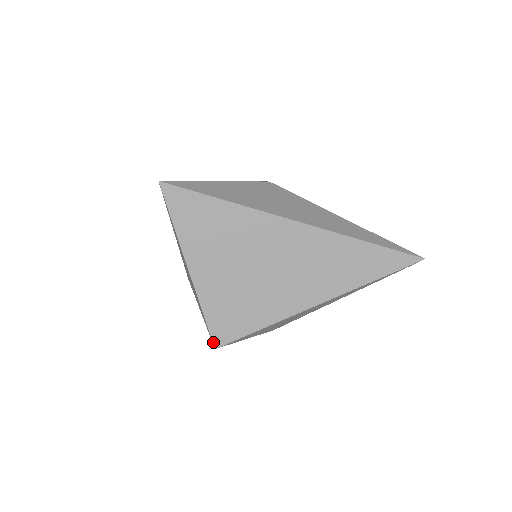
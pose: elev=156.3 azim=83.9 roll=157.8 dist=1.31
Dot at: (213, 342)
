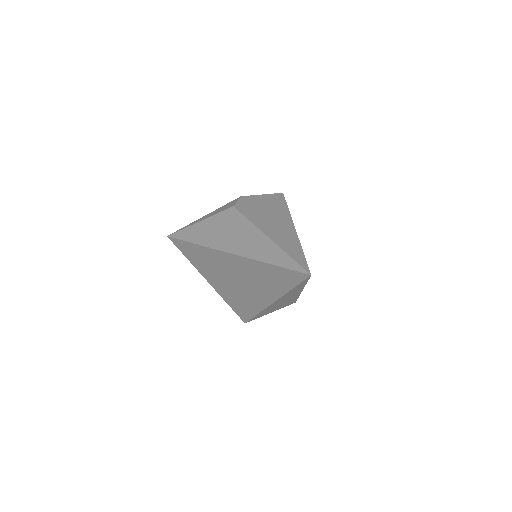
Dot at: (242, 320)
